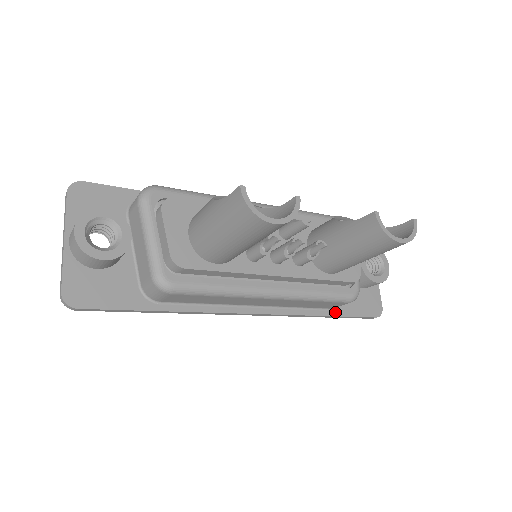
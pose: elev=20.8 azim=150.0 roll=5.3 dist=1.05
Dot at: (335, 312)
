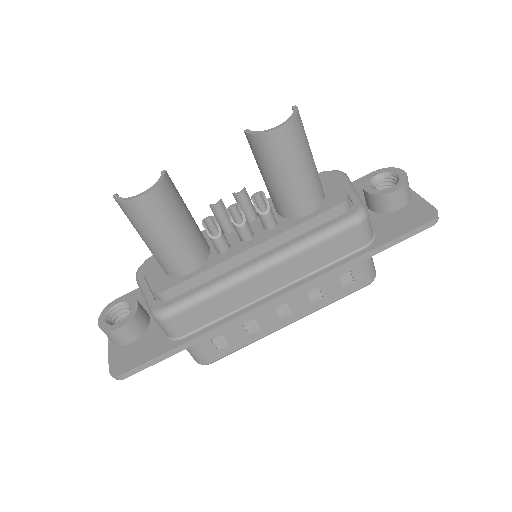
Dot at: (371, 247)
